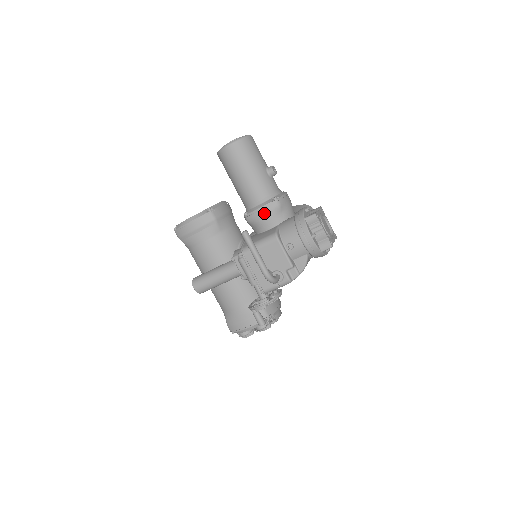
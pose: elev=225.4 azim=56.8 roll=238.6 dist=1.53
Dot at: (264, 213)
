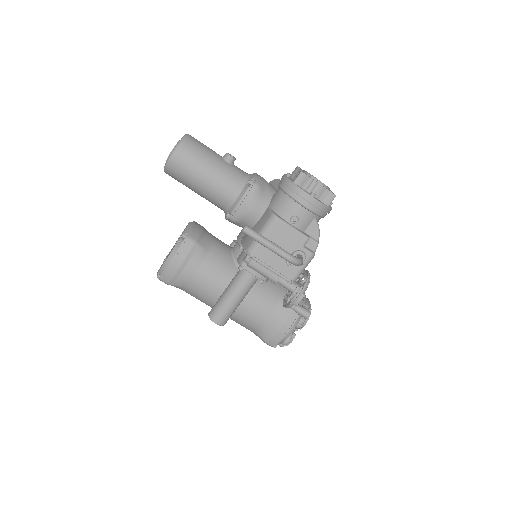
Dot at: (248, 202)
